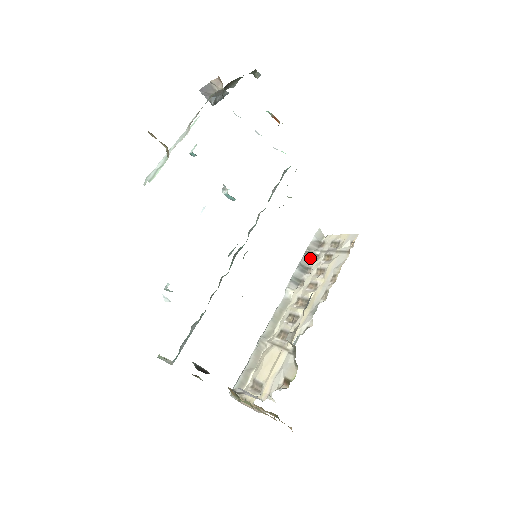
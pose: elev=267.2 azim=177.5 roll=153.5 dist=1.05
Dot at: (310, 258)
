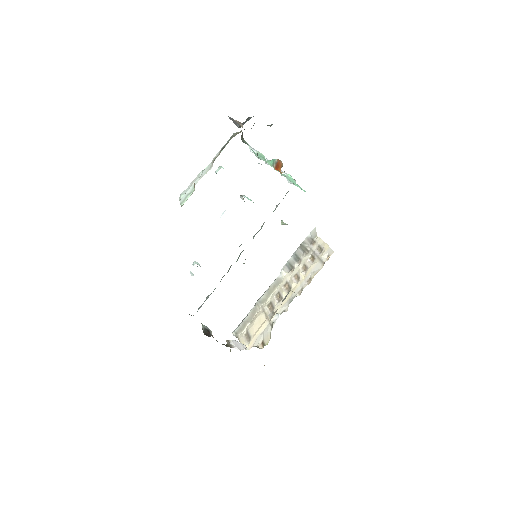
Dot at: (303, 251)
